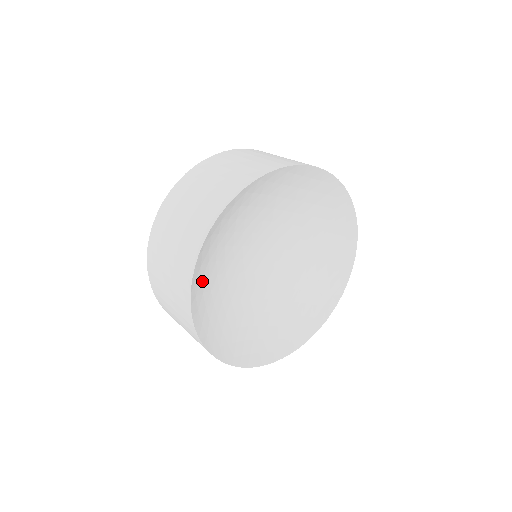
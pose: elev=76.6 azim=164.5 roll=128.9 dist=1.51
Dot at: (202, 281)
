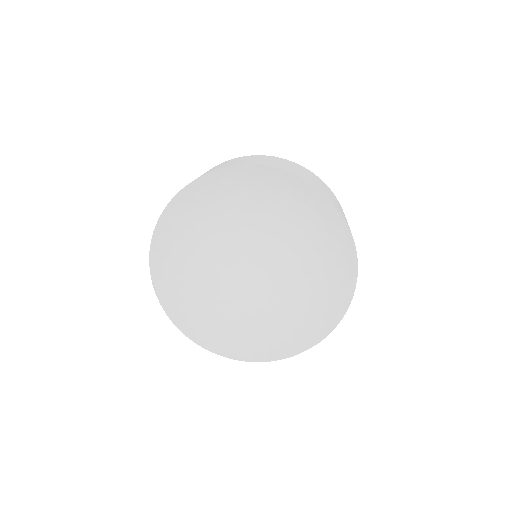
Dot at: (173, 240)
